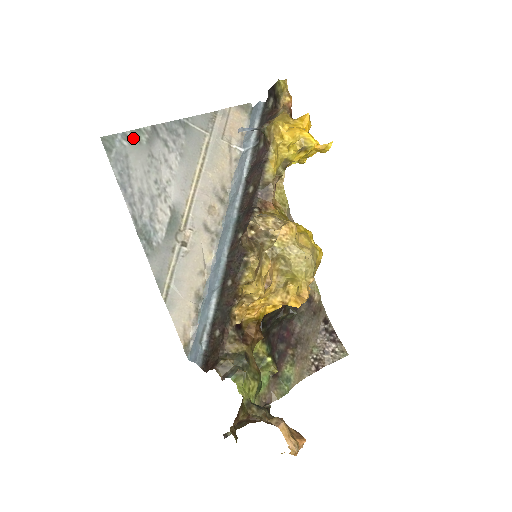
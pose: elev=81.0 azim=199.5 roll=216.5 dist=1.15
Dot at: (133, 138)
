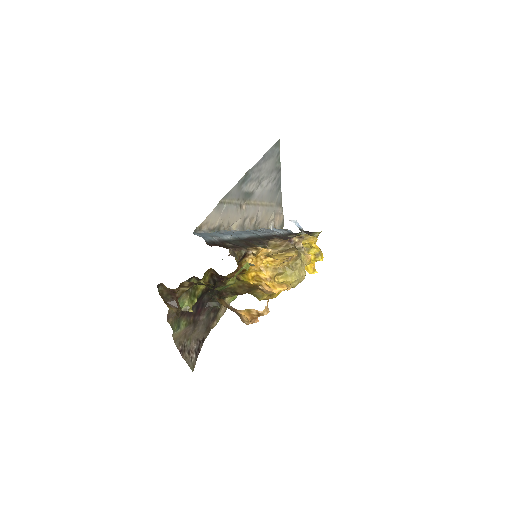
Dot at: (278, 158)
